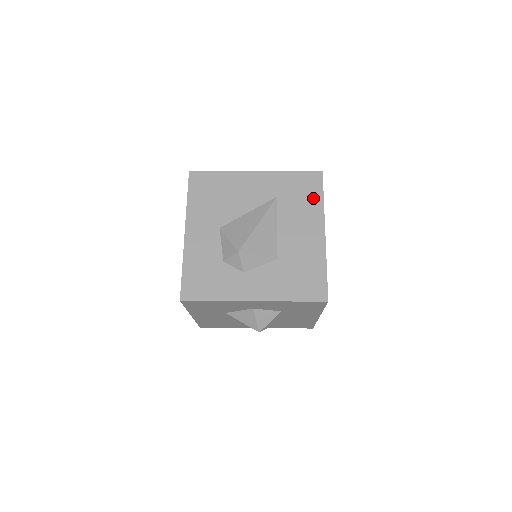
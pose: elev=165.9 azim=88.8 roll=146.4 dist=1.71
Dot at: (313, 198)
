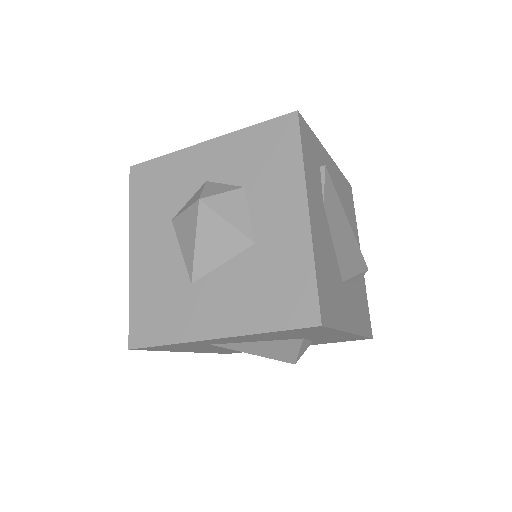
Dot at: occluded
